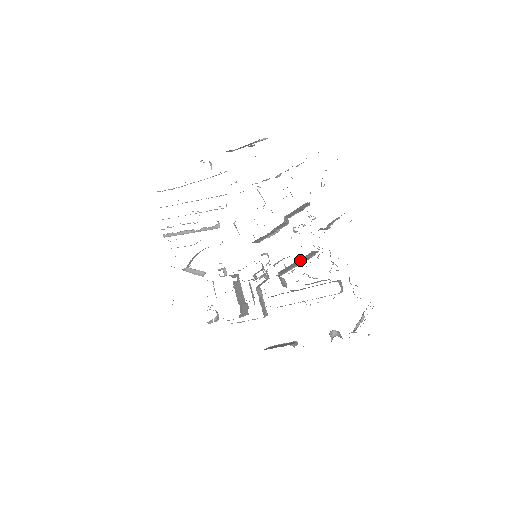
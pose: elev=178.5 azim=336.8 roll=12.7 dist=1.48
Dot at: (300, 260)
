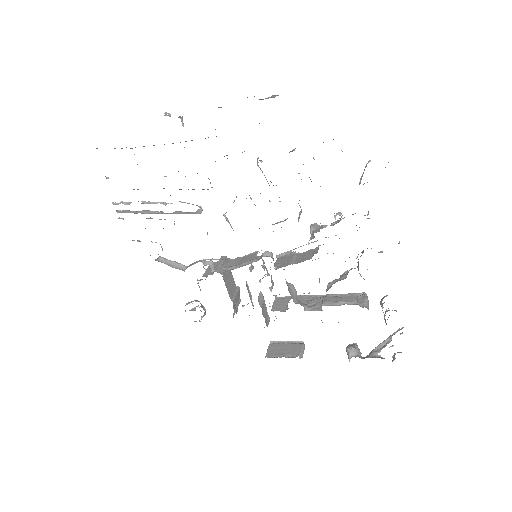
Dot at: occluded
